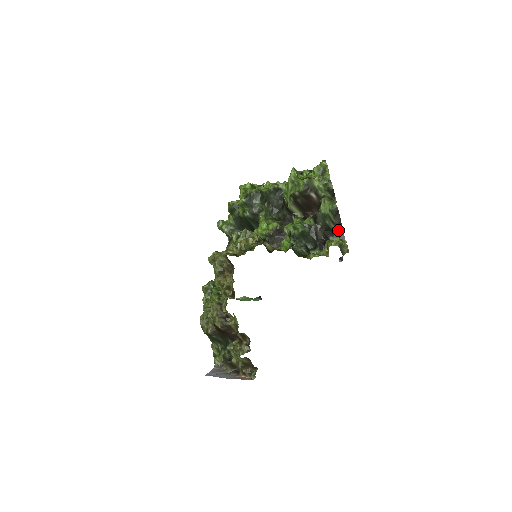
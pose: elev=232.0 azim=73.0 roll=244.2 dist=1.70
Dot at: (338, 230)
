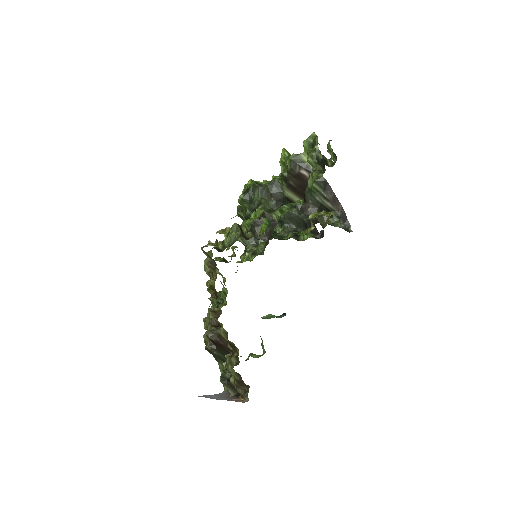
Dot at: (336, 208)
